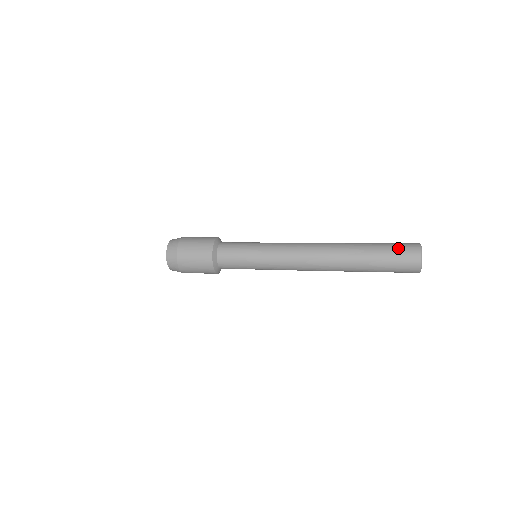
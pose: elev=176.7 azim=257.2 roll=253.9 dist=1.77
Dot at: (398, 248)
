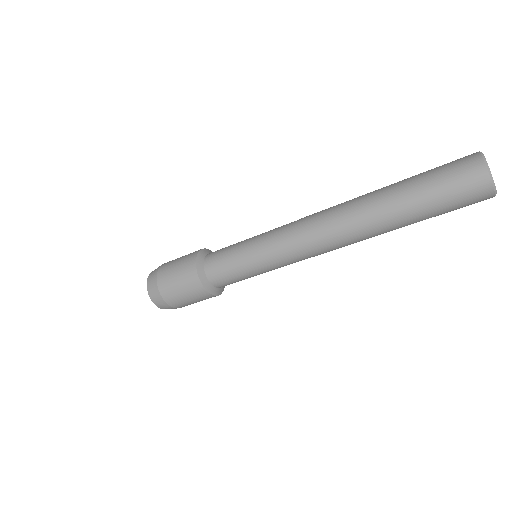
Dot at: (448, 177)
